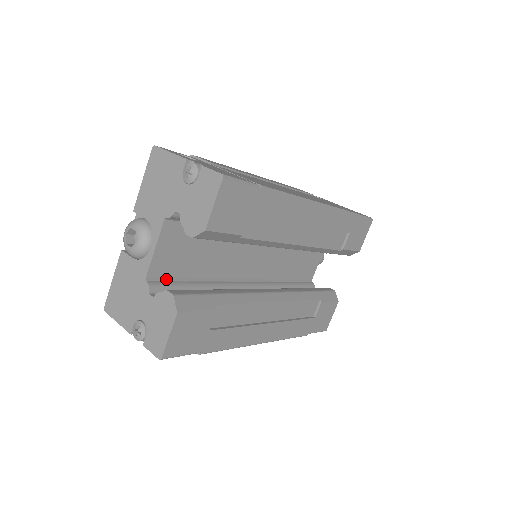
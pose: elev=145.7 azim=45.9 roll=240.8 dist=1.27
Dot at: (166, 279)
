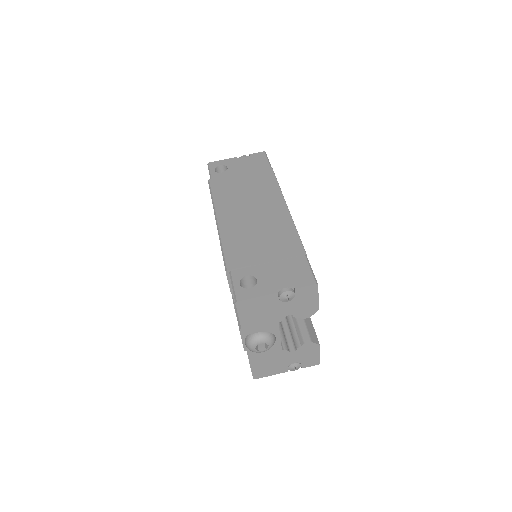
Dot at: occluded
